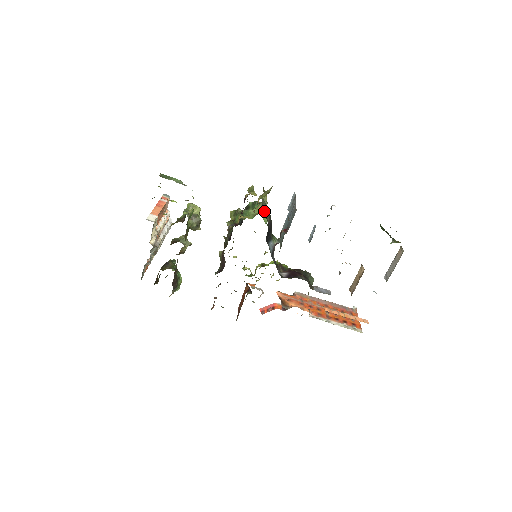
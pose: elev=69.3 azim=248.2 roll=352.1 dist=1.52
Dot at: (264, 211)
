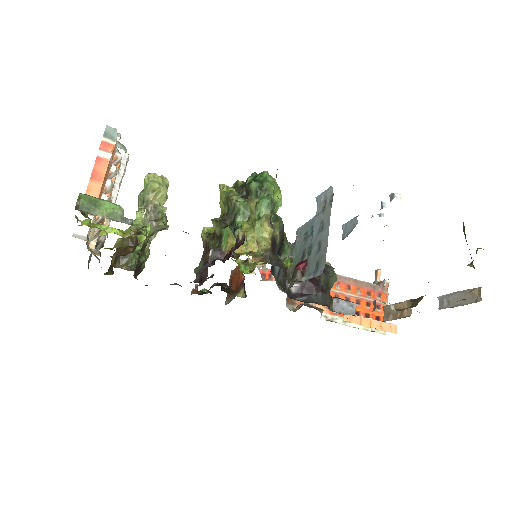
Dot at: (272, 232)
